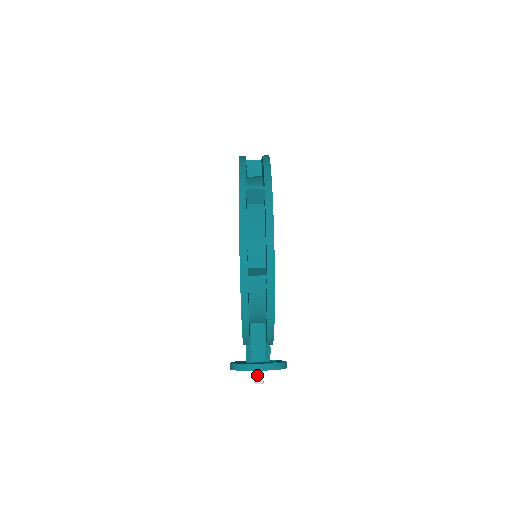
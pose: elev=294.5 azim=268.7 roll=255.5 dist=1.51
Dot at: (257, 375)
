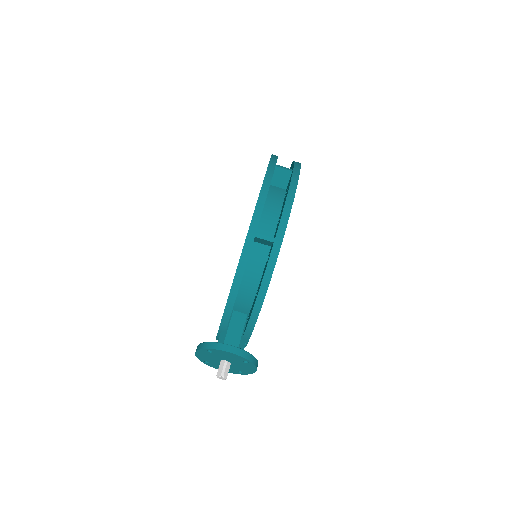
Dot at: (223, 367)
